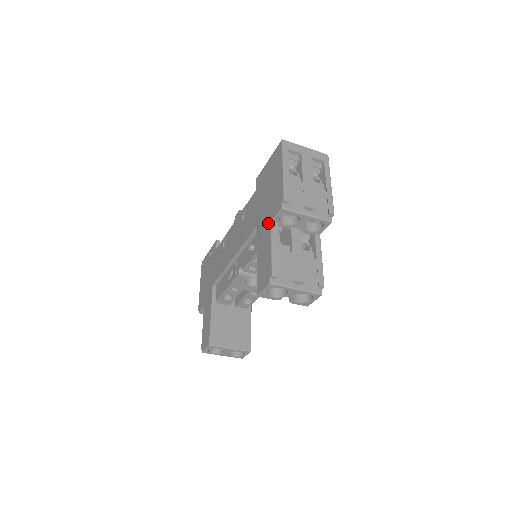
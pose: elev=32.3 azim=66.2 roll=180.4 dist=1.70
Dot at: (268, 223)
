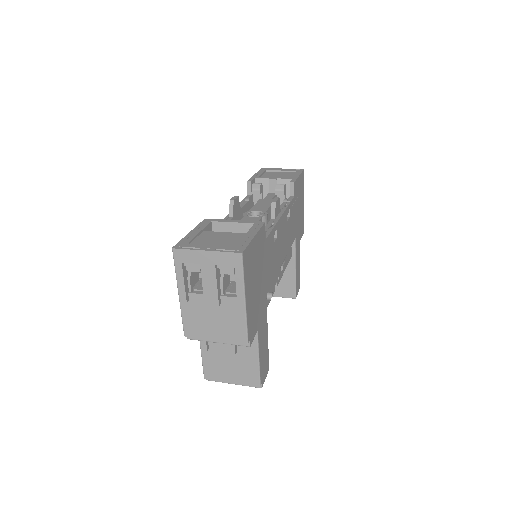
Dot at: occluded
